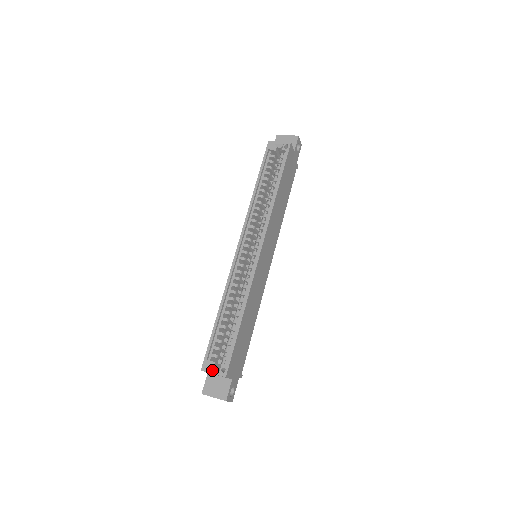
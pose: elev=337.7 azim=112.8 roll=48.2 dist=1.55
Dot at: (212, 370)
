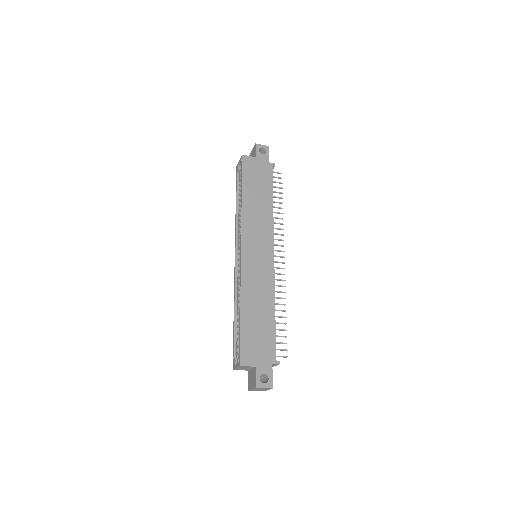
Dot at: (235, 365)
